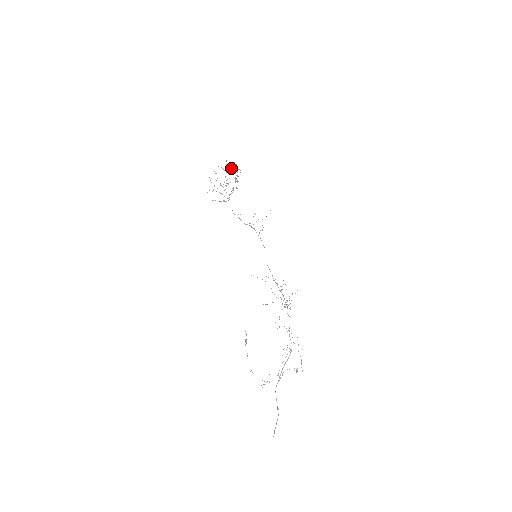
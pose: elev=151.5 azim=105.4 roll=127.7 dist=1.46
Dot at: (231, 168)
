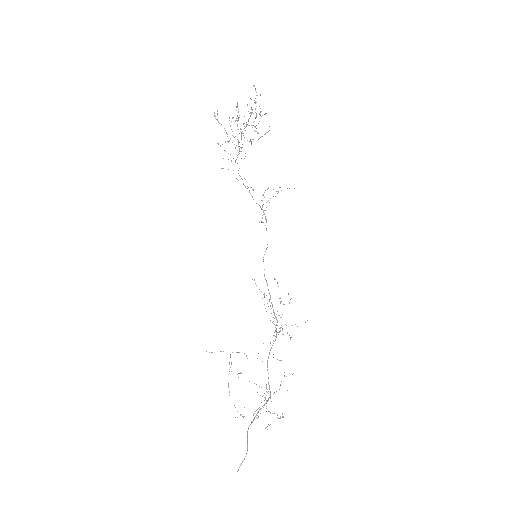
Dot at: (254, 100)
